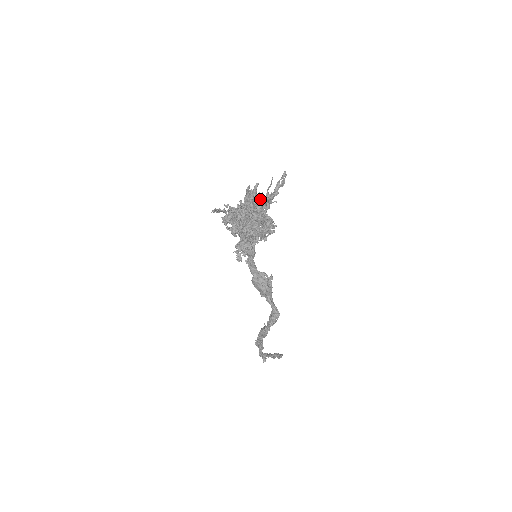
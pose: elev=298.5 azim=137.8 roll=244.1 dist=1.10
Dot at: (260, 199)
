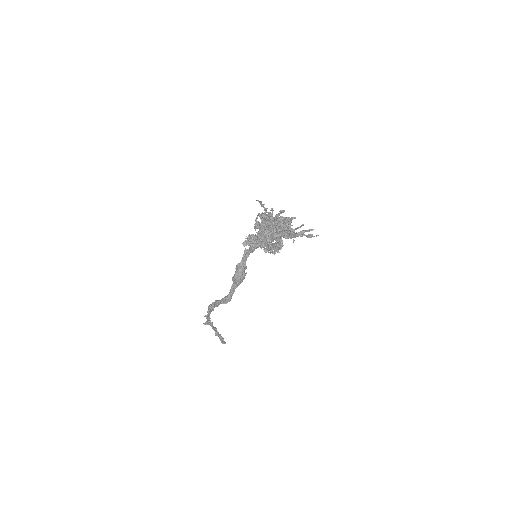
Dot at: (285, 226)
